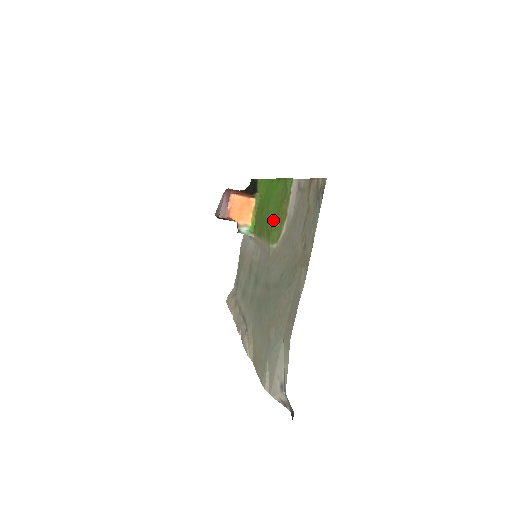
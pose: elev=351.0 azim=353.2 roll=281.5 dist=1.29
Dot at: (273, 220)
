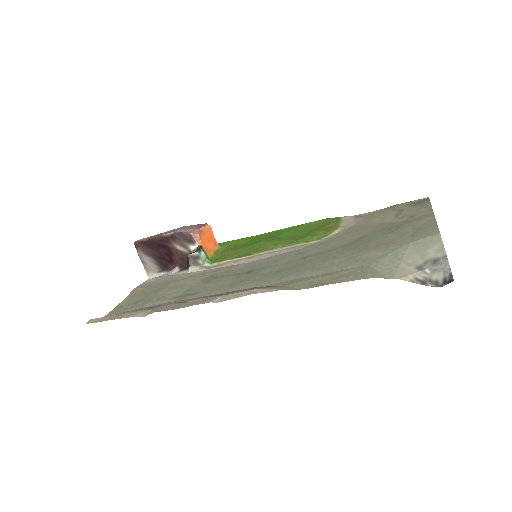
Dot at: (303, 234)
